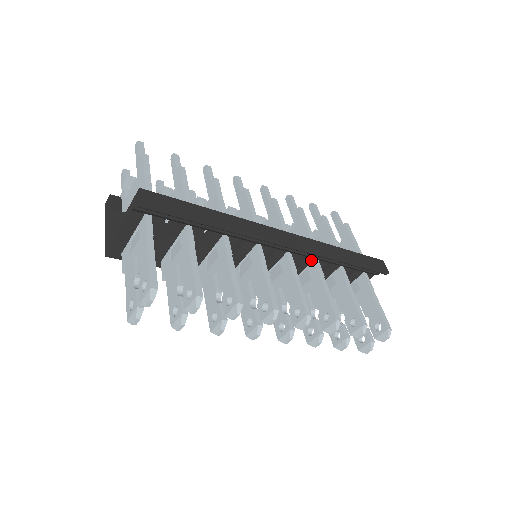
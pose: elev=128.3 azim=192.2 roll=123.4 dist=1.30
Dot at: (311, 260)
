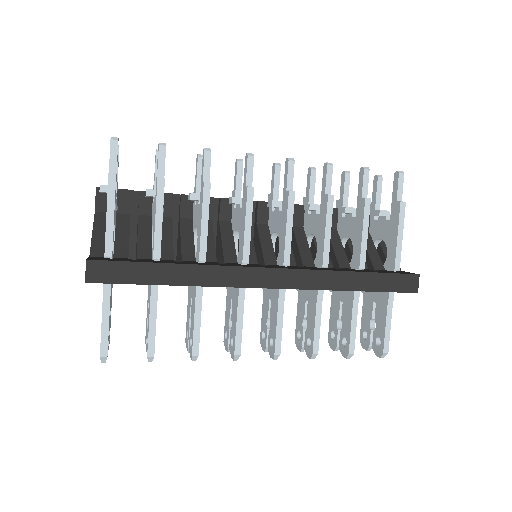
Dot at: occluded
